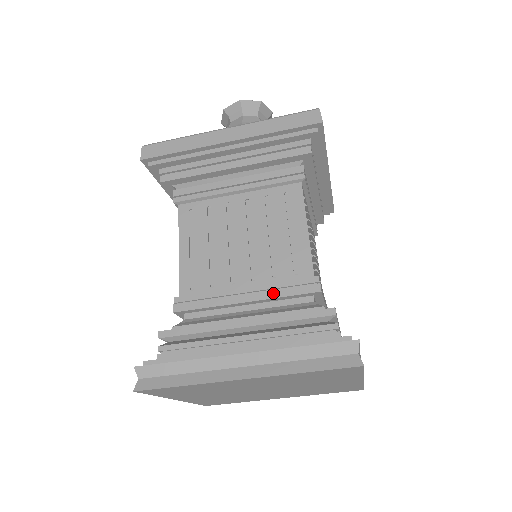
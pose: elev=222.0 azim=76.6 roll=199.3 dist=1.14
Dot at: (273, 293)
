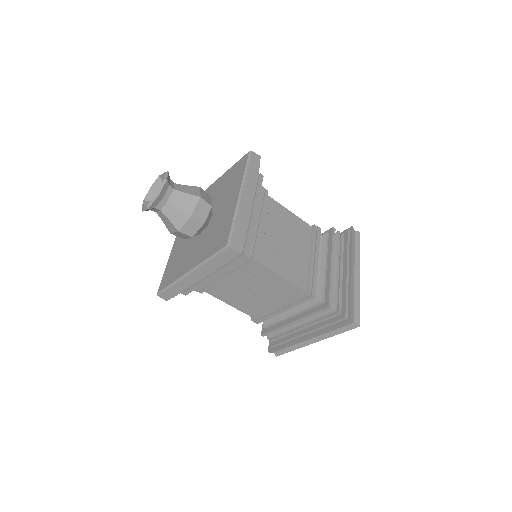
Dot at: (293, 305)
